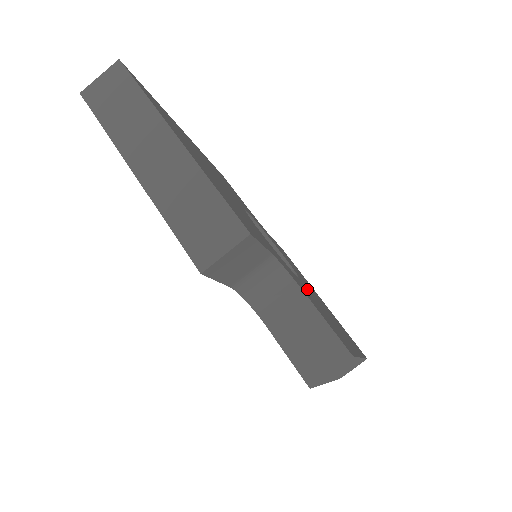
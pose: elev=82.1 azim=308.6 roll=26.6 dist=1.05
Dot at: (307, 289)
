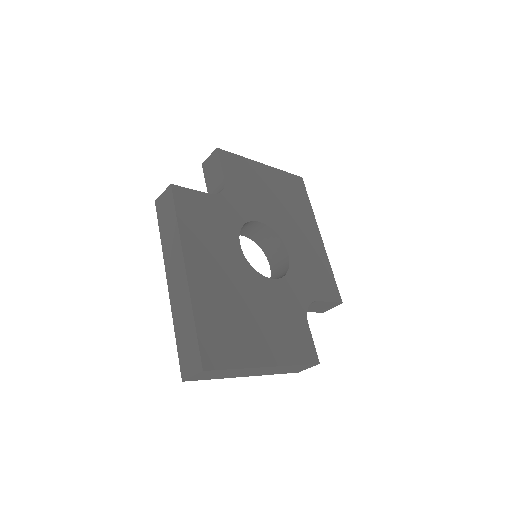
Dot at: (293, 251)
